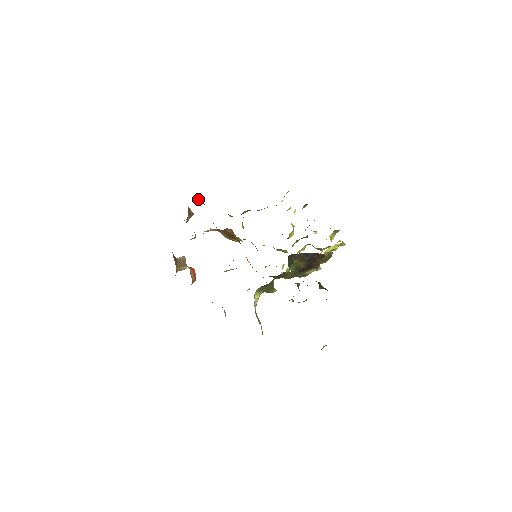
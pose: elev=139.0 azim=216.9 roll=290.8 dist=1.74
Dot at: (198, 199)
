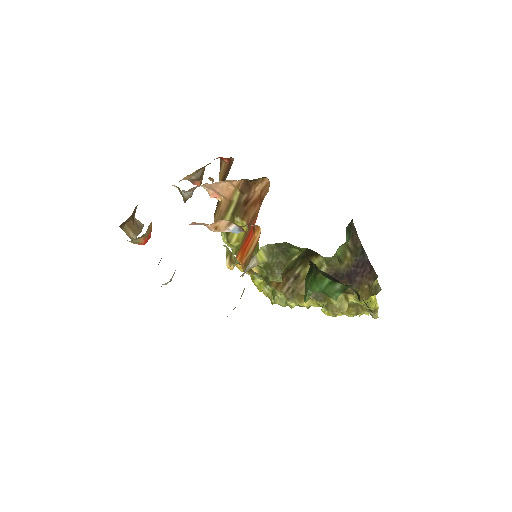
Dot at: (222, 170)
